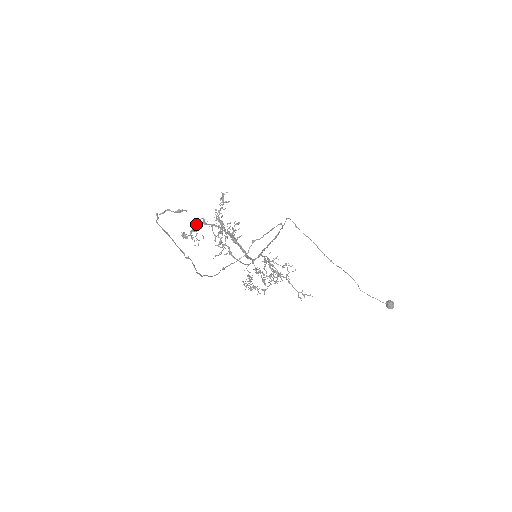
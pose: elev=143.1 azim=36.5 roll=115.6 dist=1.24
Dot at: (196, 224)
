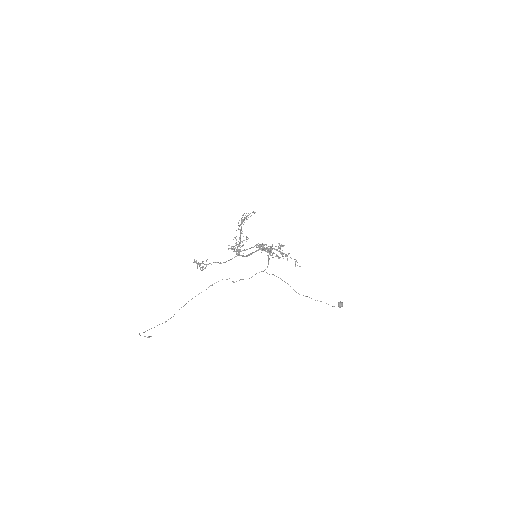
Dot at: (199, 266)
